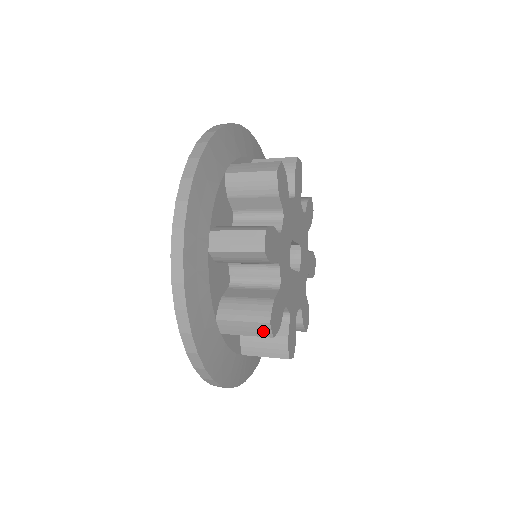
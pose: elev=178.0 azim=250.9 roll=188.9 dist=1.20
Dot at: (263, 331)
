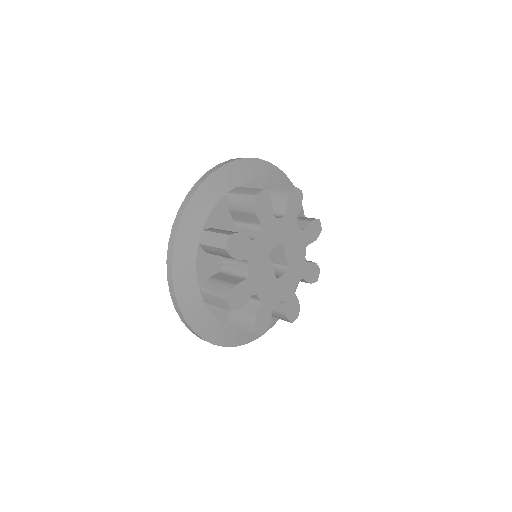
Dot at: (223, 242)
